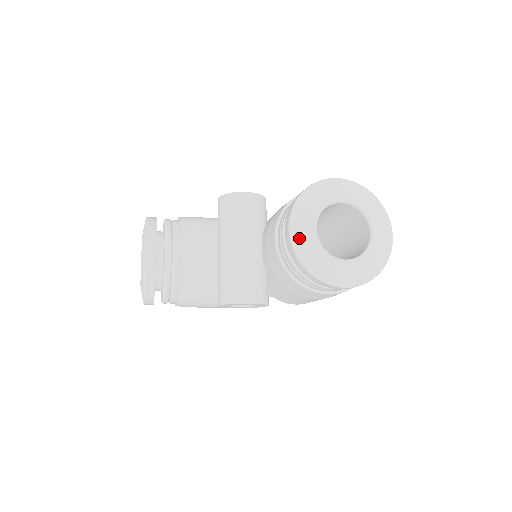
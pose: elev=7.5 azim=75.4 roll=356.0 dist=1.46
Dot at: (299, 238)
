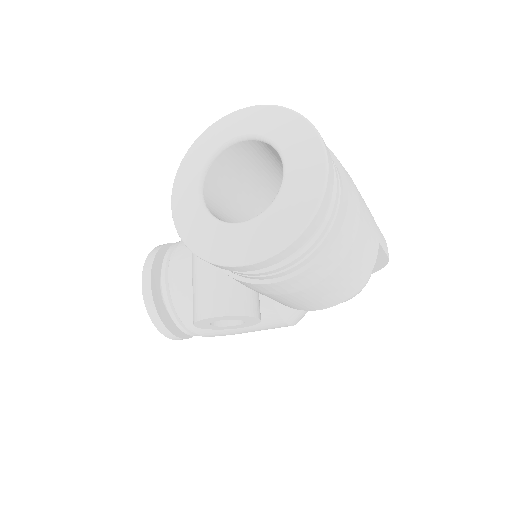
Dot at: (180, 211)
